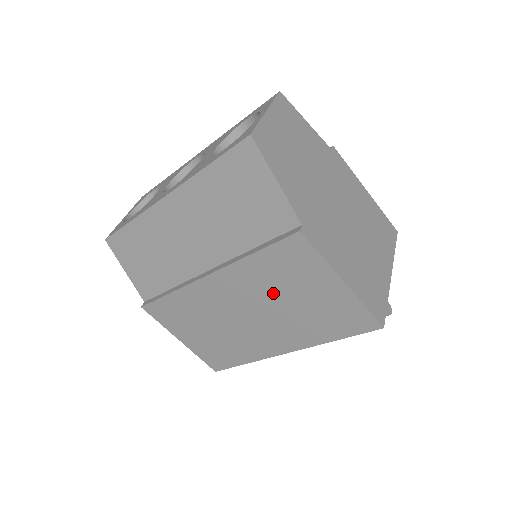
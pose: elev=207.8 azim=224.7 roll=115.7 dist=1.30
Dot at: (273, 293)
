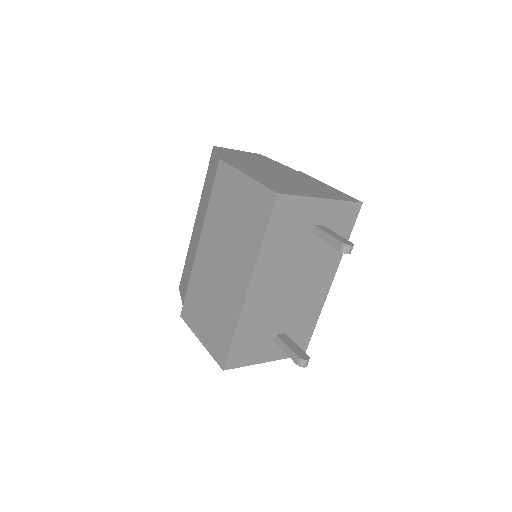
Dot at: (224, 224)
